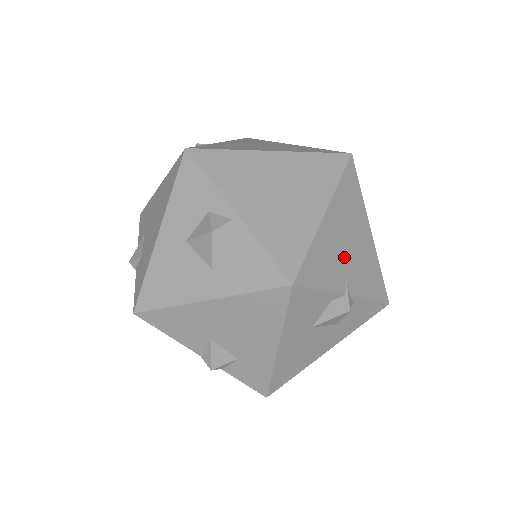
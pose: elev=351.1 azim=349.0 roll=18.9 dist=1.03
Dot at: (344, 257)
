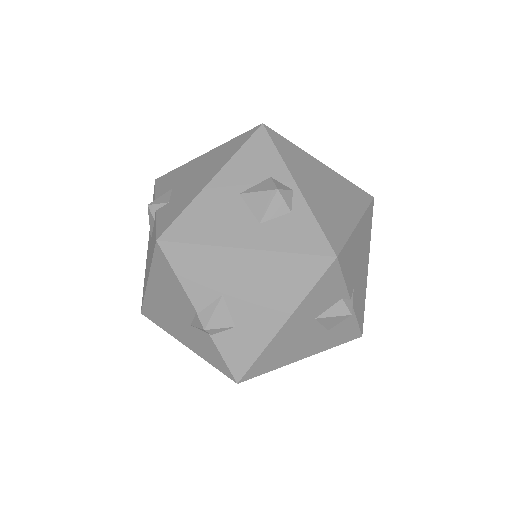
Dot at: (356, 269)
